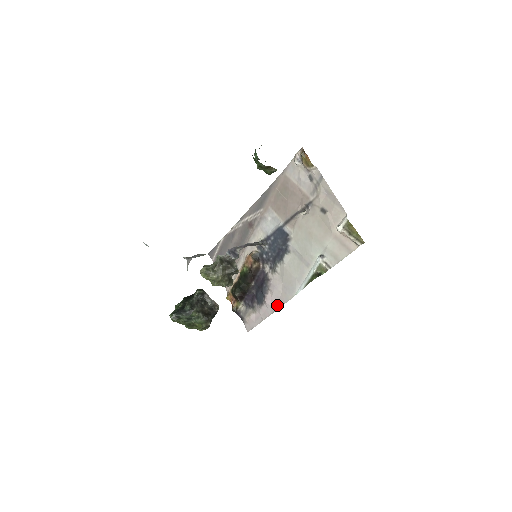
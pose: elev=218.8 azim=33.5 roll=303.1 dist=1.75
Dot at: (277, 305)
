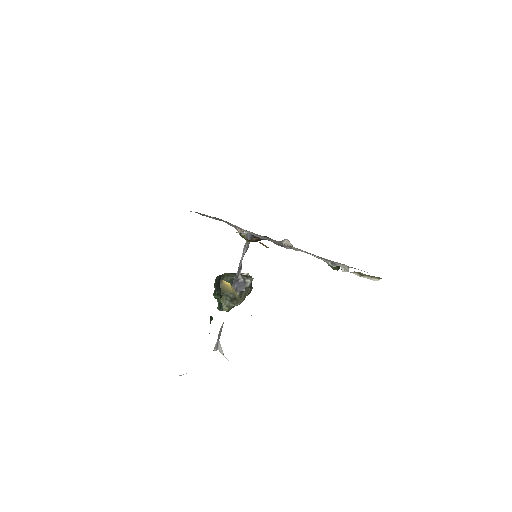
Dot at: occluded
